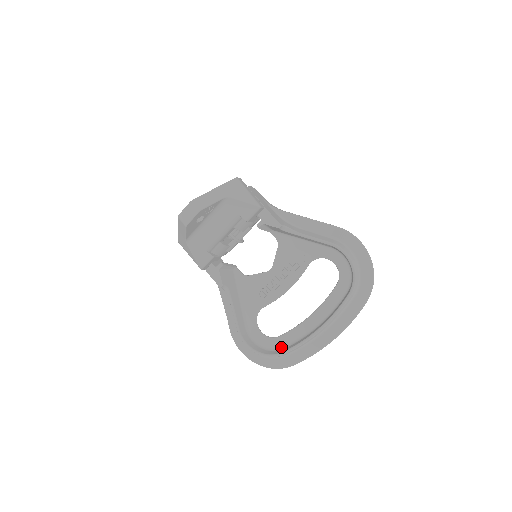
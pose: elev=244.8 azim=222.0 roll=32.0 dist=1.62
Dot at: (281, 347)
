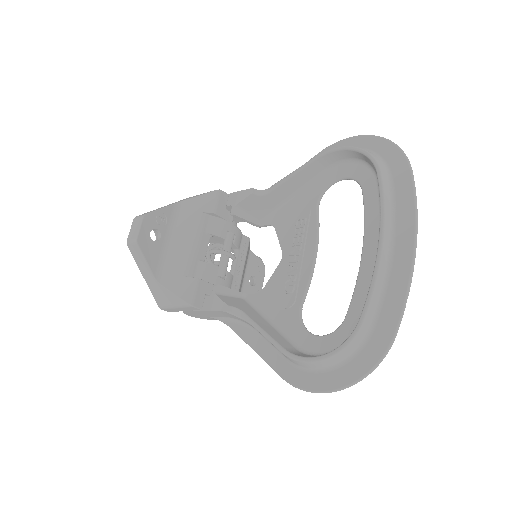
Dot at: occluded
